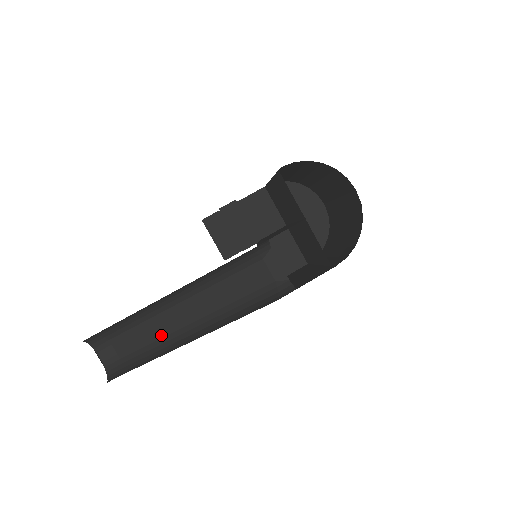
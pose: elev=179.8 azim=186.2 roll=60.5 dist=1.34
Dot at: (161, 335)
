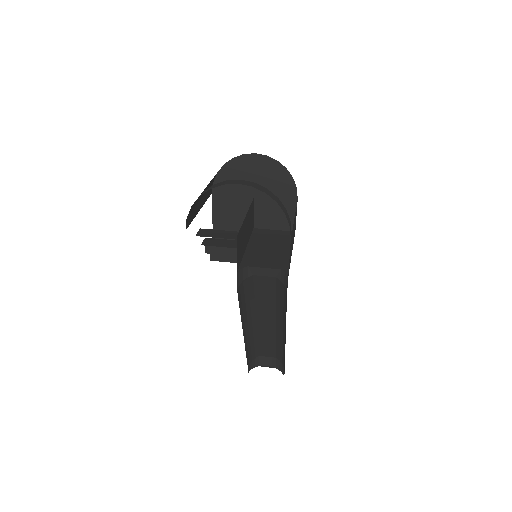
Dot at: (274, 338)
